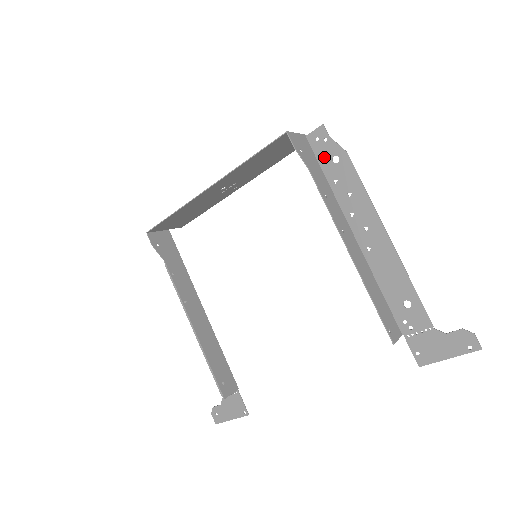
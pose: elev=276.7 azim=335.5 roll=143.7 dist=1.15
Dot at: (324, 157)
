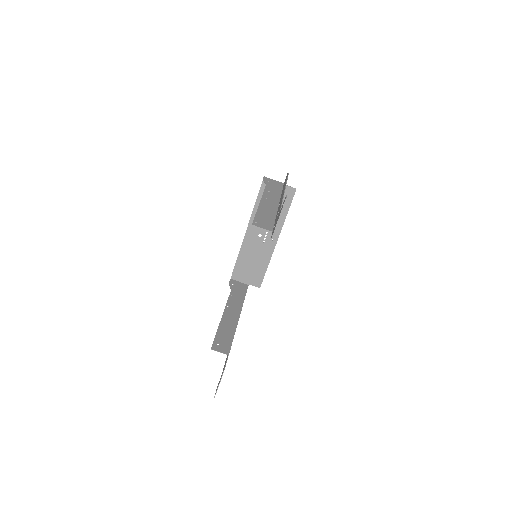
Dot at: occluded
